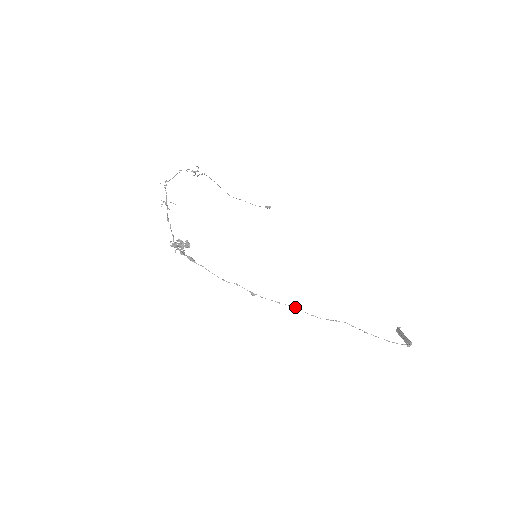
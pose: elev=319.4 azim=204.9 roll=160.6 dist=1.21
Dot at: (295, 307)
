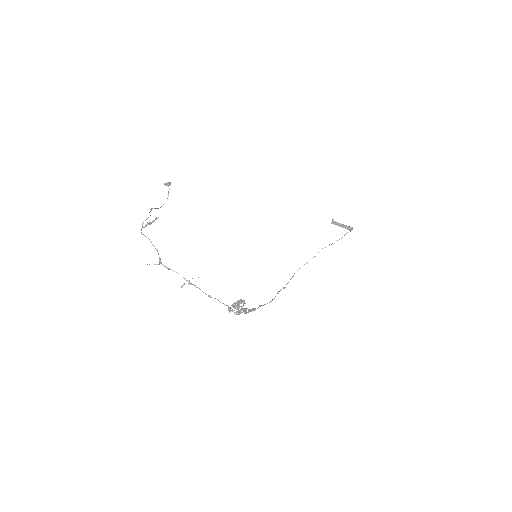
Dot at: (299, 268)
